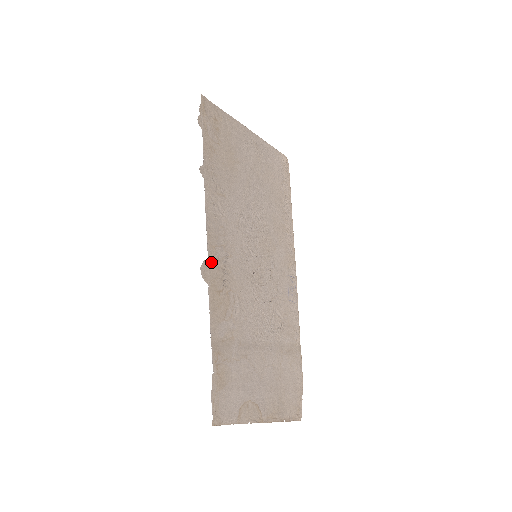
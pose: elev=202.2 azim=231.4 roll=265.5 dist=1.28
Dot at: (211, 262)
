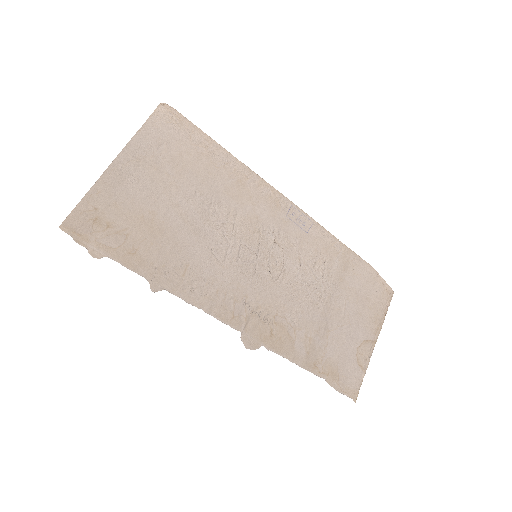
Dot at: (244, 329)
